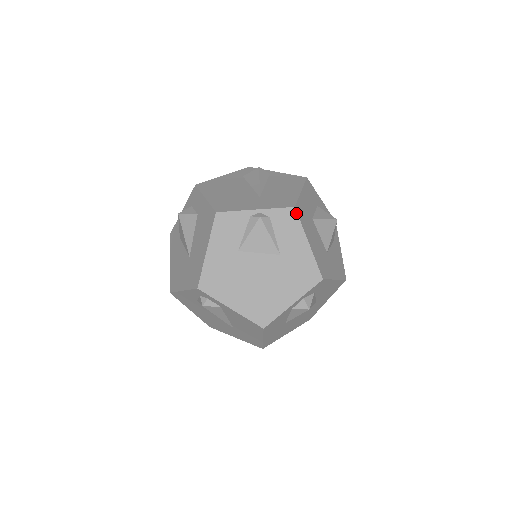
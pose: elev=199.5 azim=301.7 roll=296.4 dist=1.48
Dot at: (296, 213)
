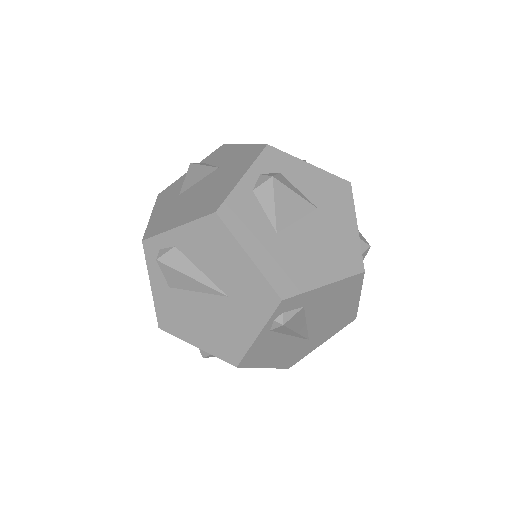
Dot at: (226, 145)
